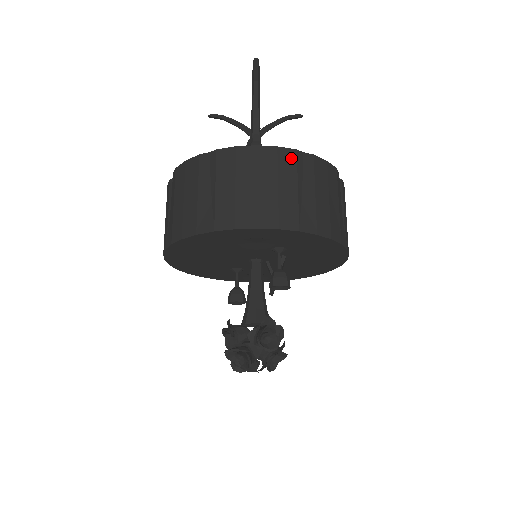
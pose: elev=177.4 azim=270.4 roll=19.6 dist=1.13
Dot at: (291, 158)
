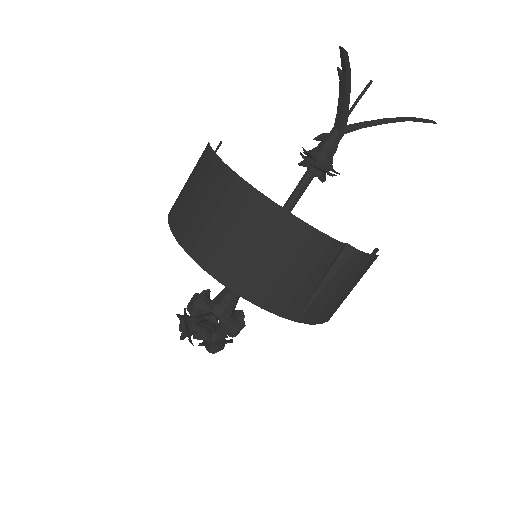
Dot at: (262, 208)
